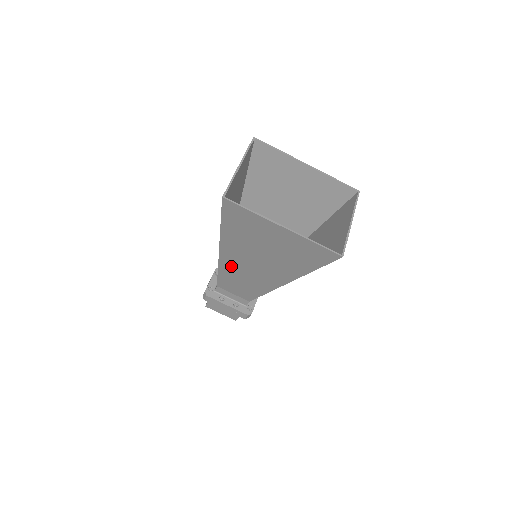
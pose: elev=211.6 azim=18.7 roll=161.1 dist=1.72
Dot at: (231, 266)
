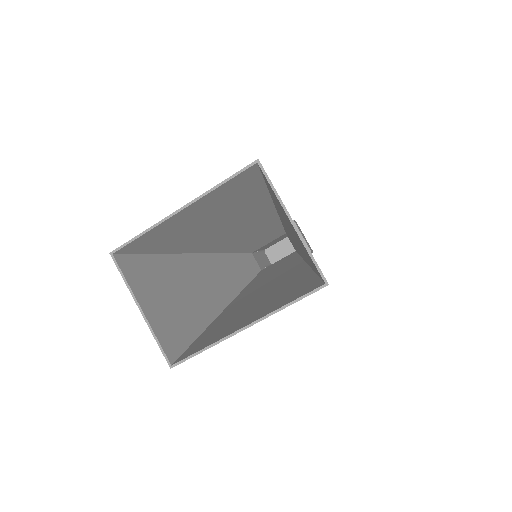
Dot at: occluded
